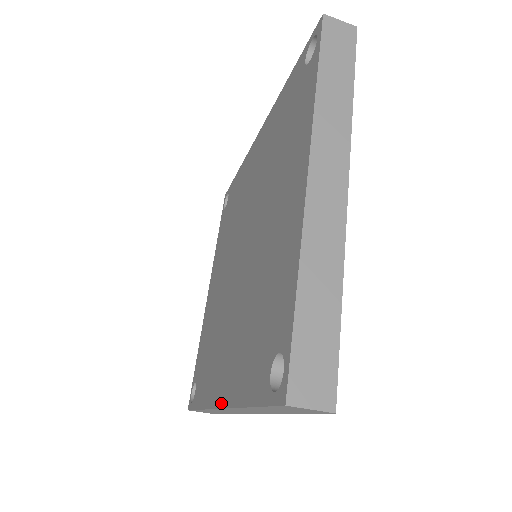
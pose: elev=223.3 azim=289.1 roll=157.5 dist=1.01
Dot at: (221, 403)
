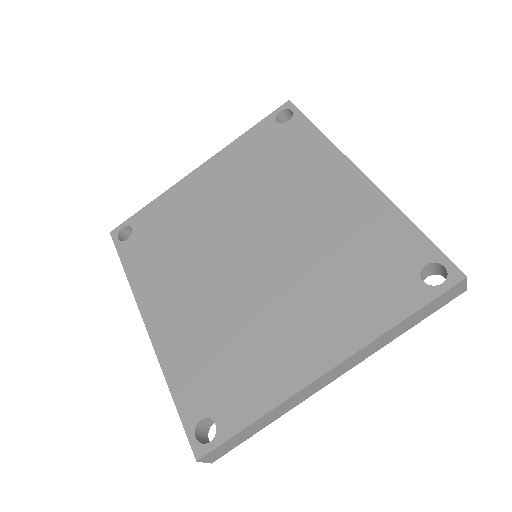
Dot at: (151, 330)
